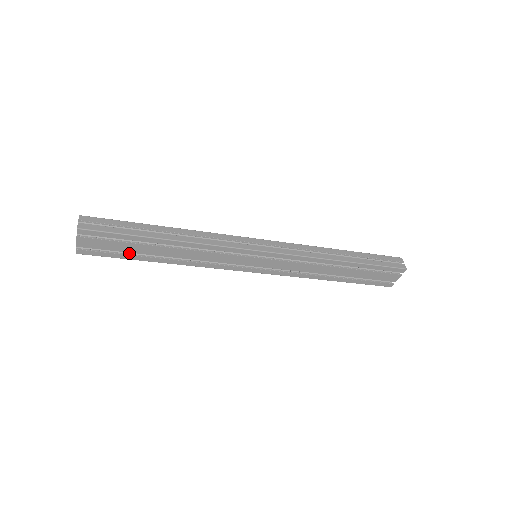
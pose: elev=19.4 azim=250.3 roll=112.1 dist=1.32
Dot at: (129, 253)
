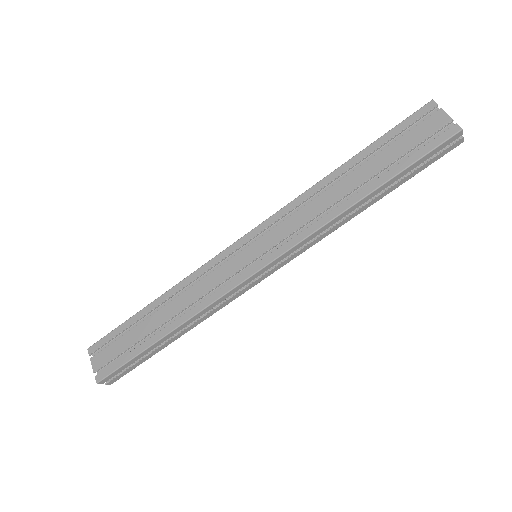
Dot at: (139, 350)
